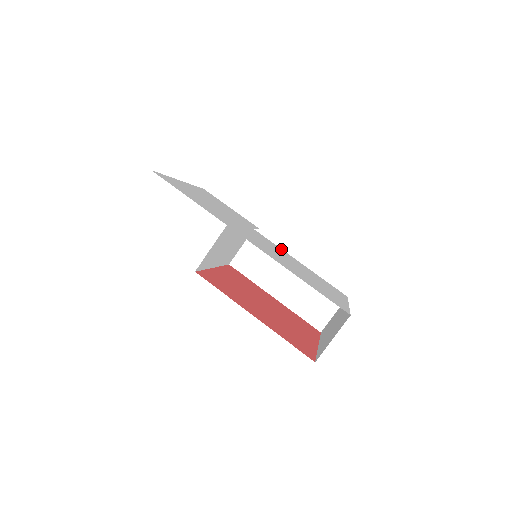
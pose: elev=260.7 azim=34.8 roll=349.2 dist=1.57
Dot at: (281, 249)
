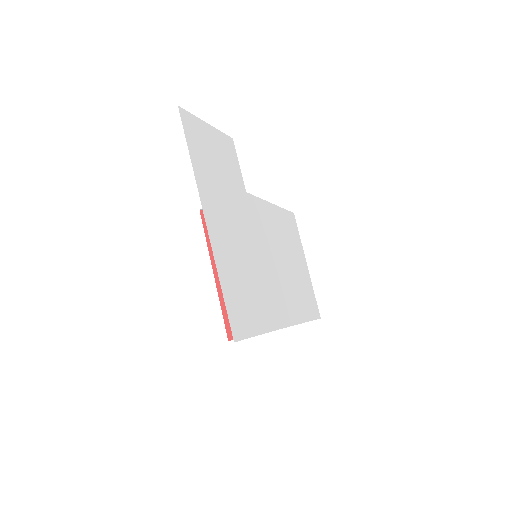
Dot at: (265, 204)
